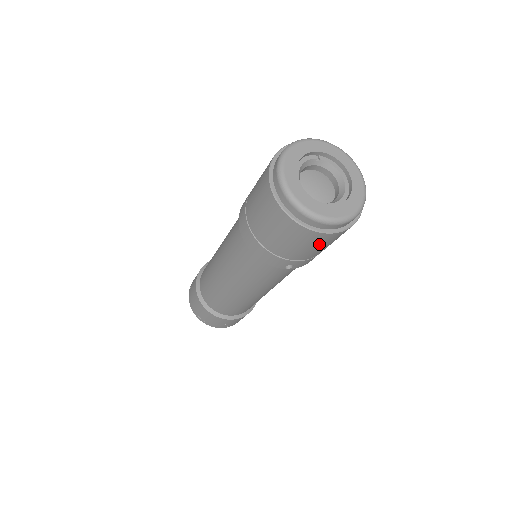
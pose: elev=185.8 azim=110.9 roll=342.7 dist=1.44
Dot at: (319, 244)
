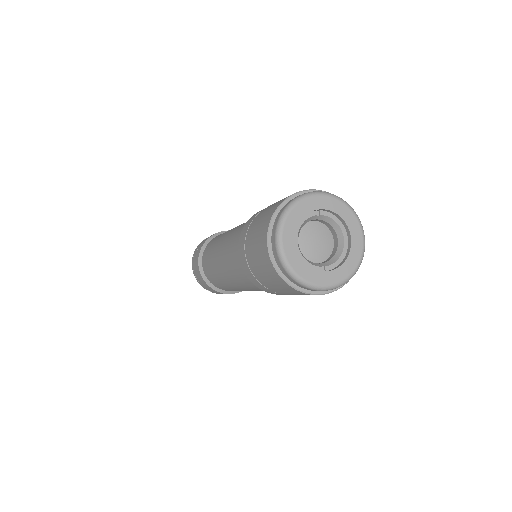
Dot at: occluded
